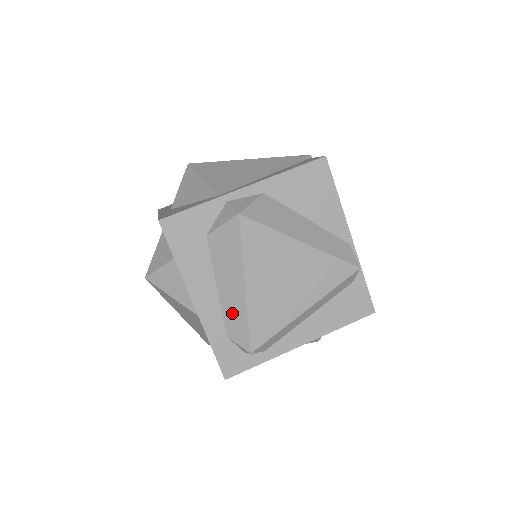
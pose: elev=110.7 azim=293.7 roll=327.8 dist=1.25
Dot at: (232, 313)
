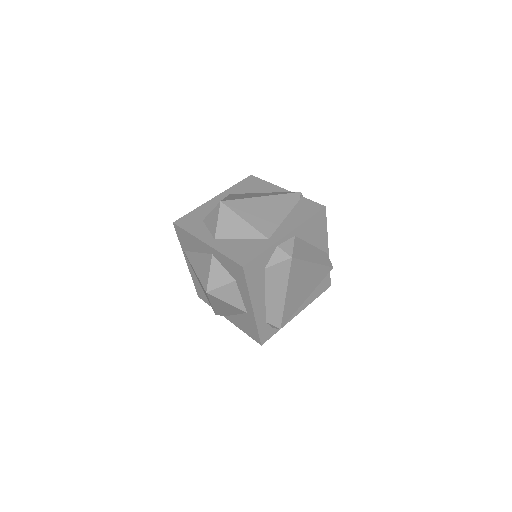
Dot at: (273, 310)
